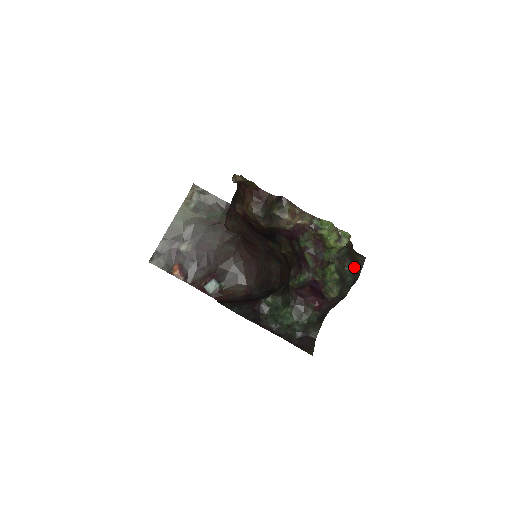
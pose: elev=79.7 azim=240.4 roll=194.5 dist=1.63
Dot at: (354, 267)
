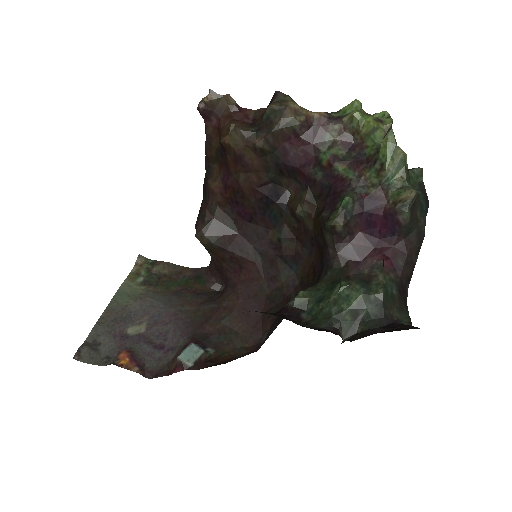
Dot at: (416, 172)
